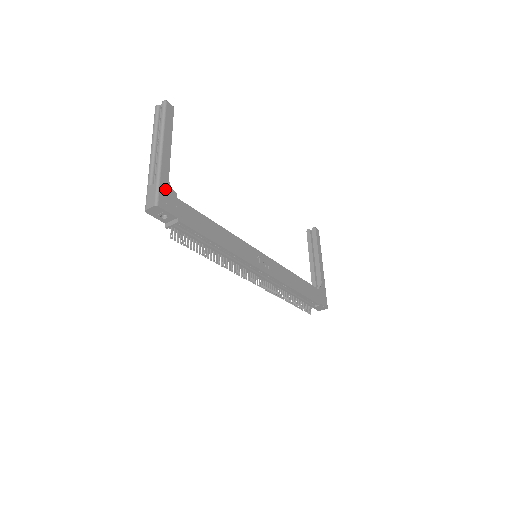
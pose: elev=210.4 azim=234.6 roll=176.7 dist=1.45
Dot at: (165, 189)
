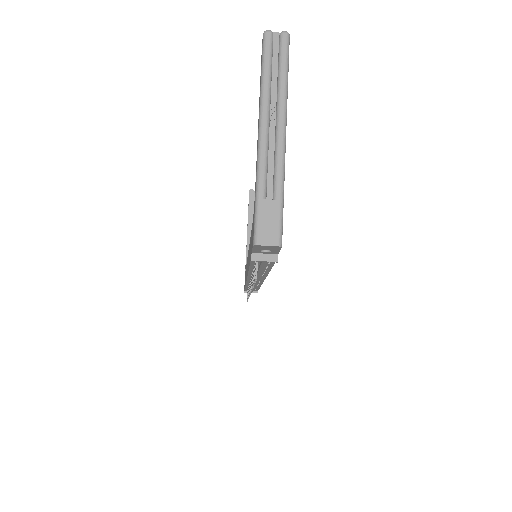
Dot at: occluded
